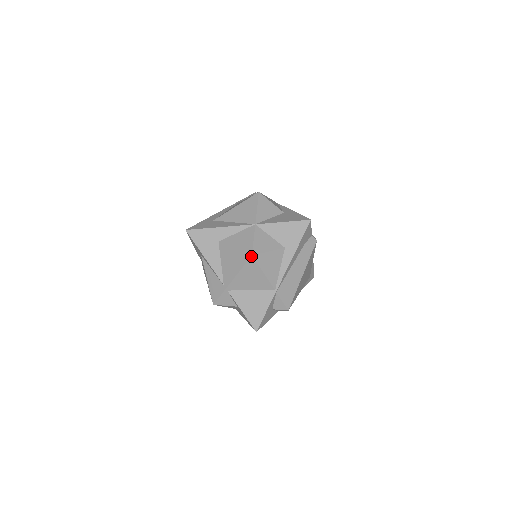
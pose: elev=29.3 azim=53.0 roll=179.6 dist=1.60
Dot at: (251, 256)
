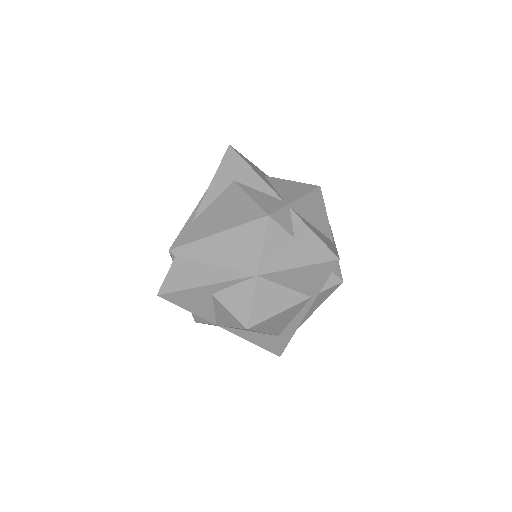
Dot at: (319, 186)
